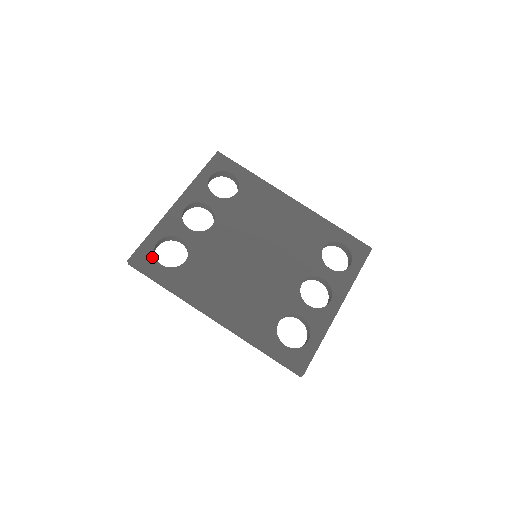
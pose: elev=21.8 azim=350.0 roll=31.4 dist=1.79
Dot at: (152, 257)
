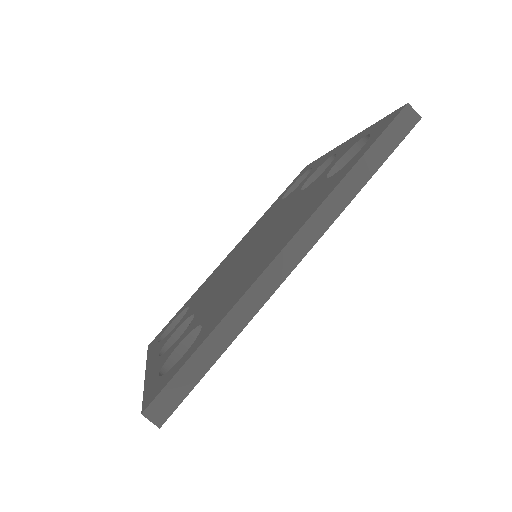
Dot at: (166, 375)
